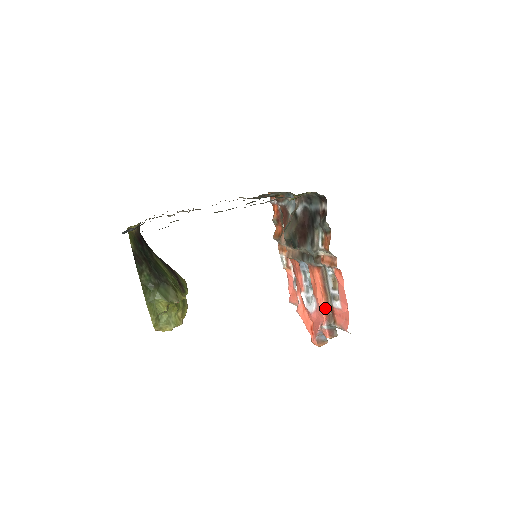
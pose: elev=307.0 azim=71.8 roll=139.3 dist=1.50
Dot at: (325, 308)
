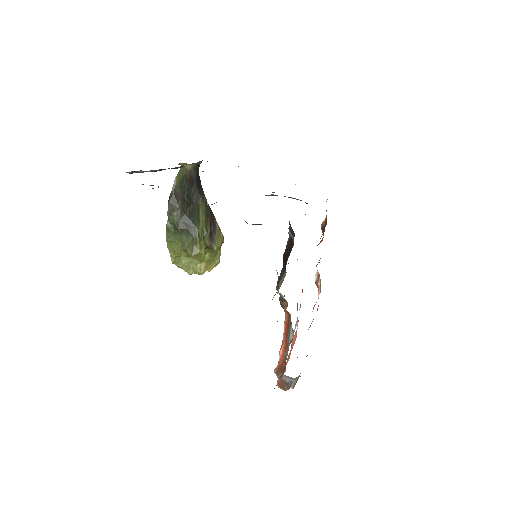
Dot at: (281, 356)
